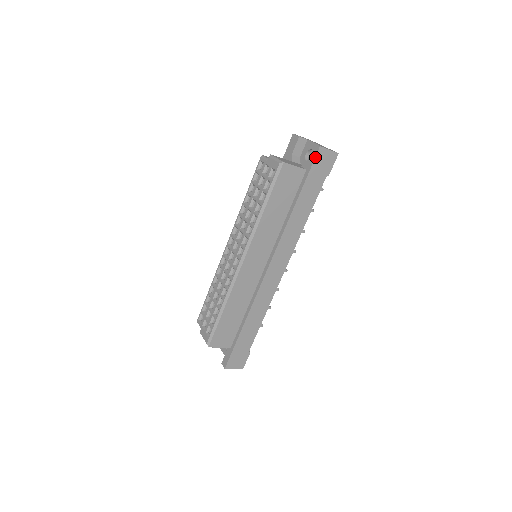
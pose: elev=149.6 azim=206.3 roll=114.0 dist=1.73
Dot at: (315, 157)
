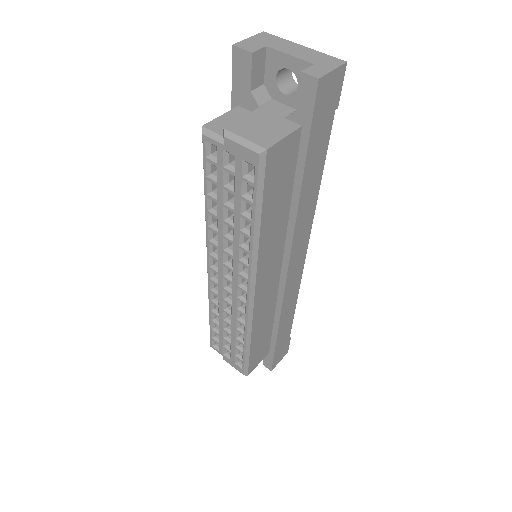
Dot at: (314, 102)
